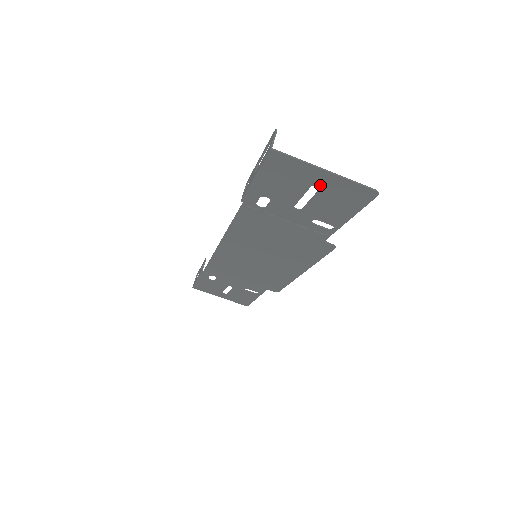
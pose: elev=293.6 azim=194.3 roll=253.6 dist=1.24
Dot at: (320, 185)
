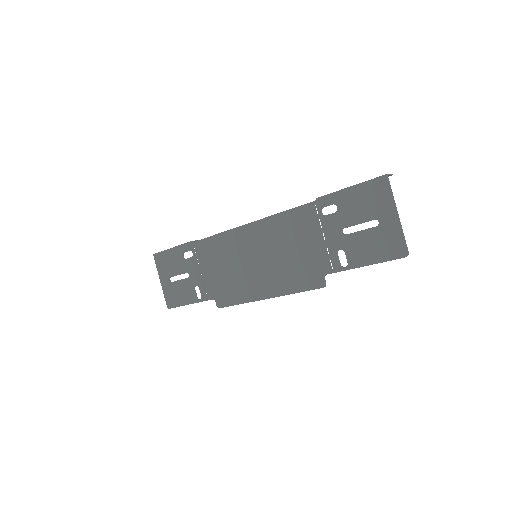
Dot at: (382, 223)
